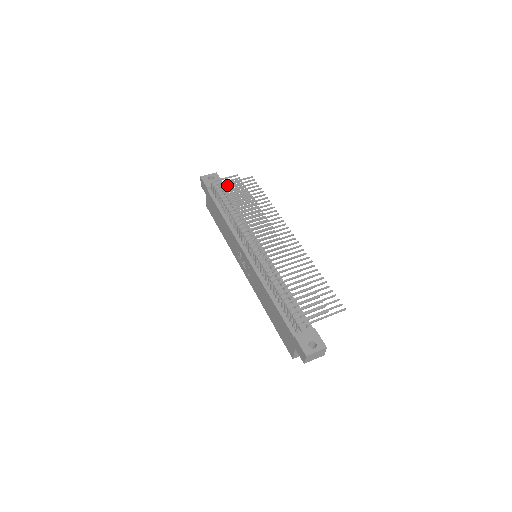
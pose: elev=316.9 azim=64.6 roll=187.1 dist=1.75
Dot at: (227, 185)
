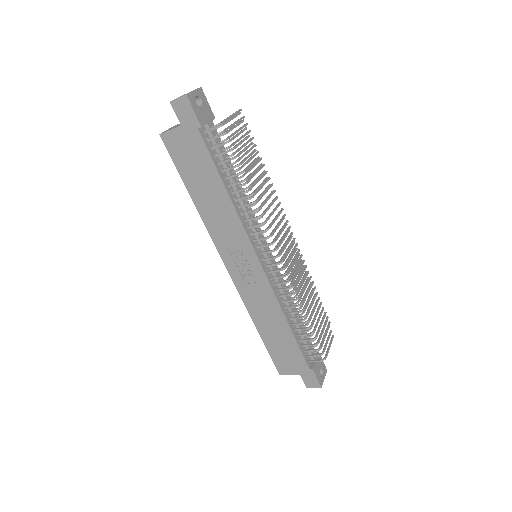
Dot at: (236, 136)
